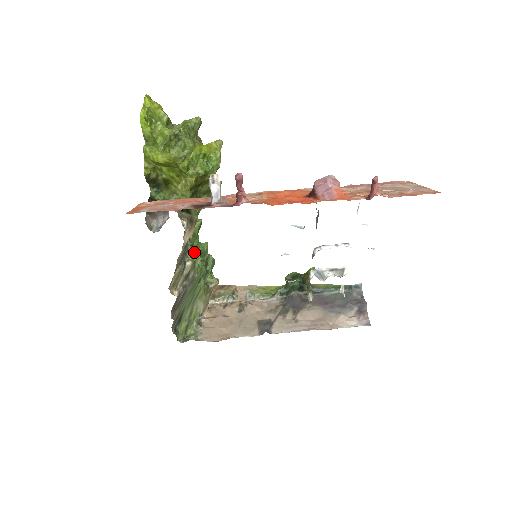
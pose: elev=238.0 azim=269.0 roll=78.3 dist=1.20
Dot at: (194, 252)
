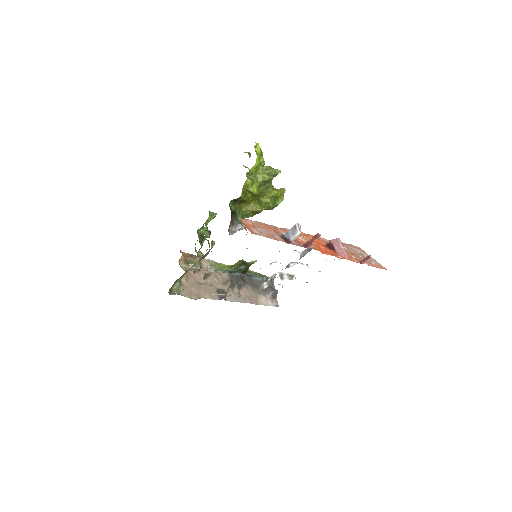
Dot at: occluded
